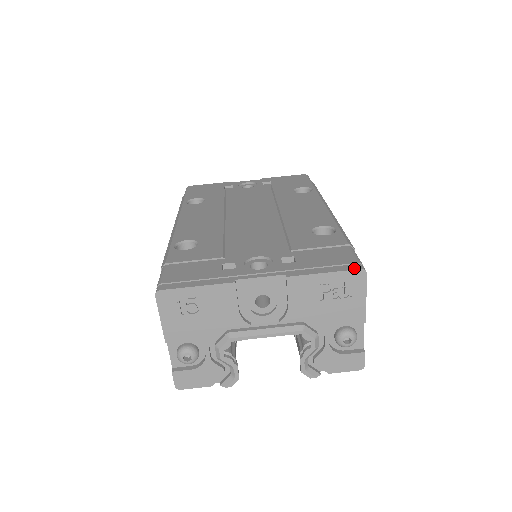
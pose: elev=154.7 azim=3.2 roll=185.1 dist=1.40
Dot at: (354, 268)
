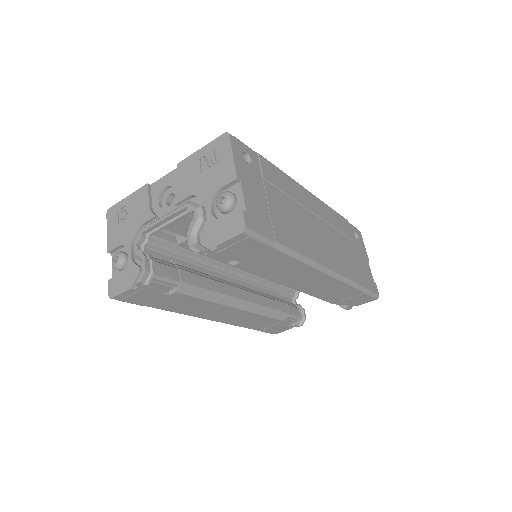
Dot at: (222, 136)
